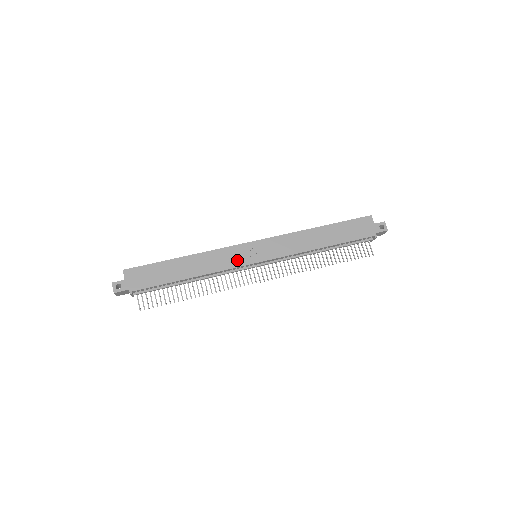
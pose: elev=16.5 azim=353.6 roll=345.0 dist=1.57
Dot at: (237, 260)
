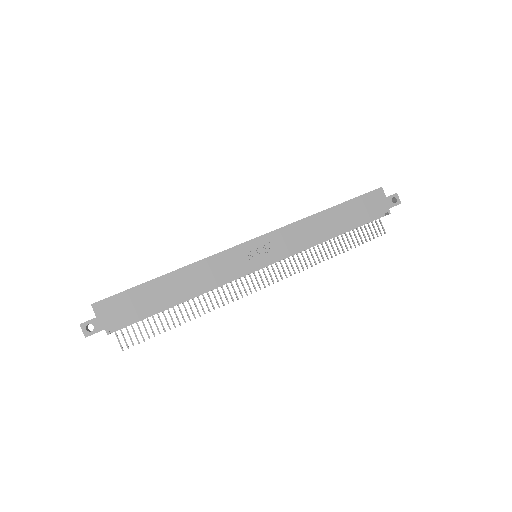
Dot at: (236, 267)
